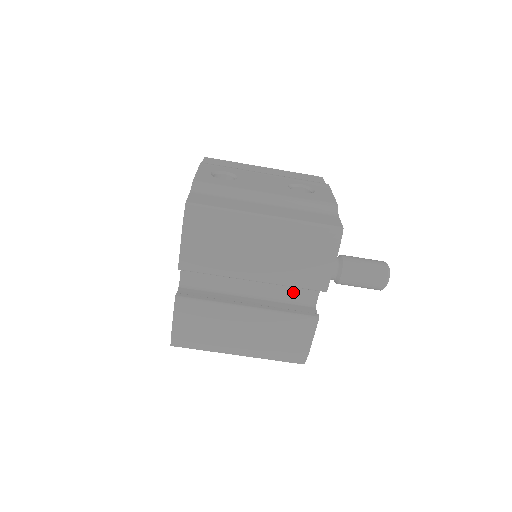
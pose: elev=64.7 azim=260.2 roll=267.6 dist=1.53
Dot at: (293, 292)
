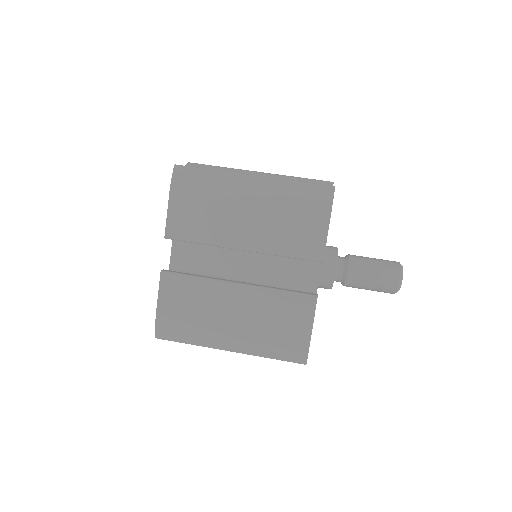
Dot at: (290, 276)
